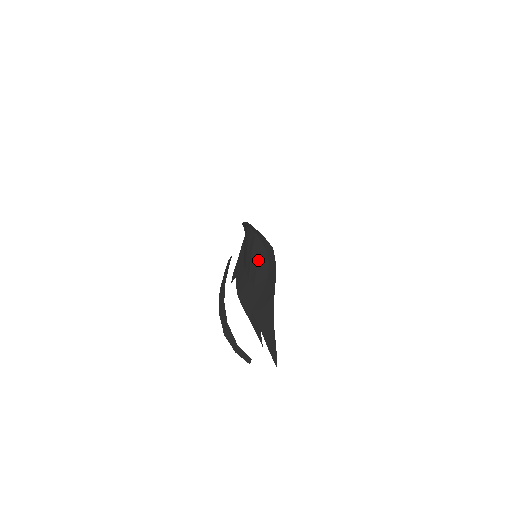
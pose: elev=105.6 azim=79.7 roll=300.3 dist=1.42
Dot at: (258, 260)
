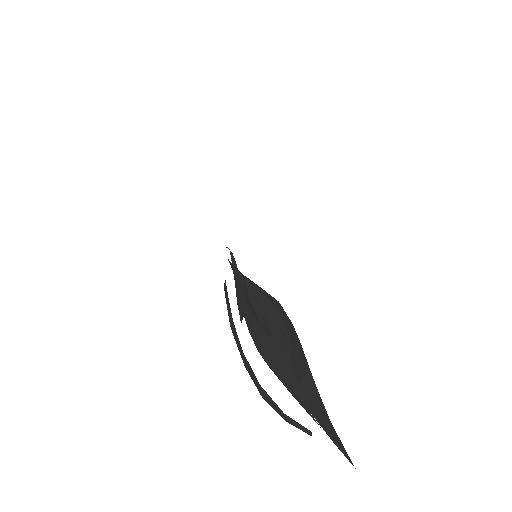
Dot at: (264, 311)
